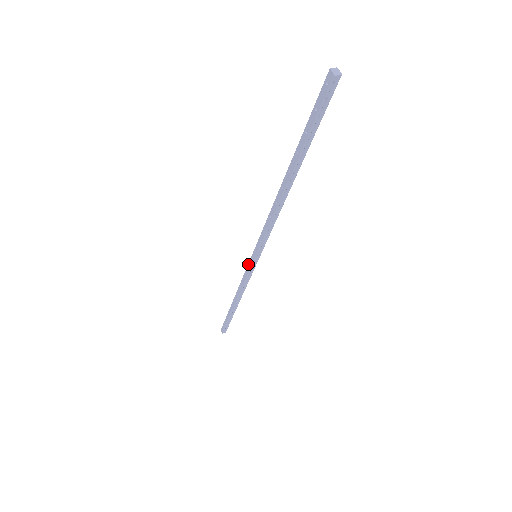
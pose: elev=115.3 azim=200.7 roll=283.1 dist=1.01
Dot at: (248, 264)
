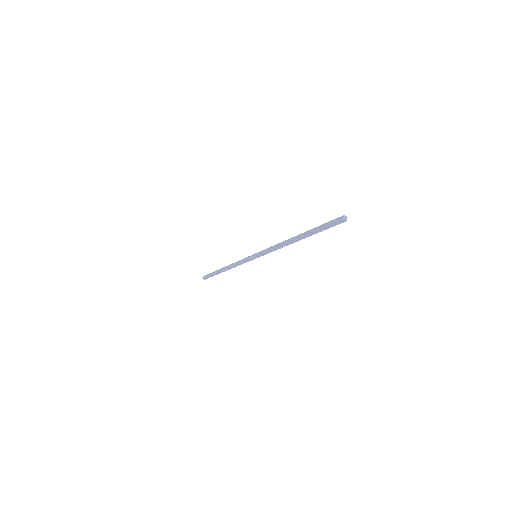
Dot at: (249, 256)
